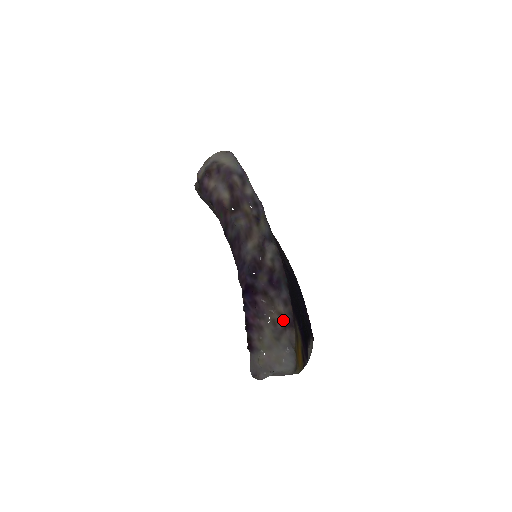
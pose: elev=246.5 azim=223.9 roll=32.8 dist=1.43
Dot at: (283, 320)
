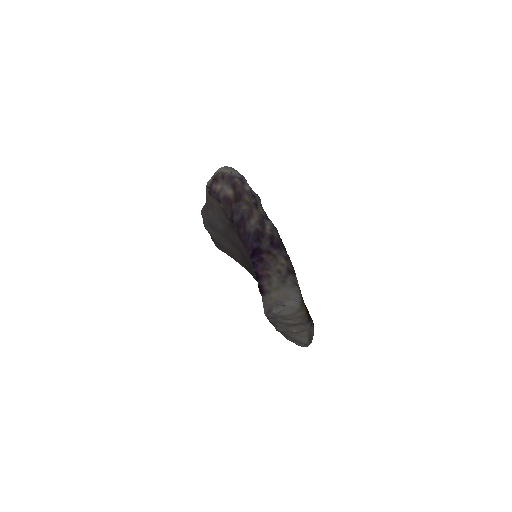
Dot at: (286, 268)
